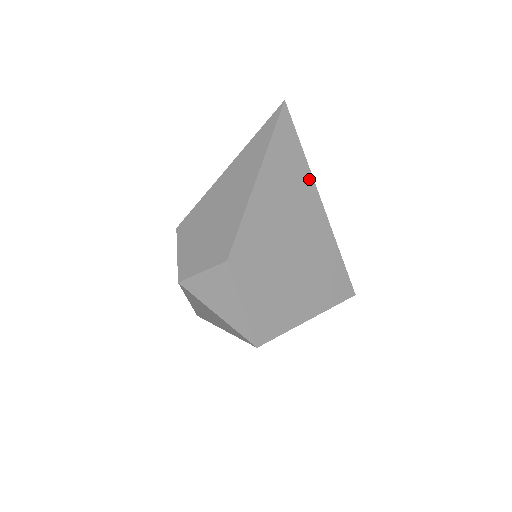
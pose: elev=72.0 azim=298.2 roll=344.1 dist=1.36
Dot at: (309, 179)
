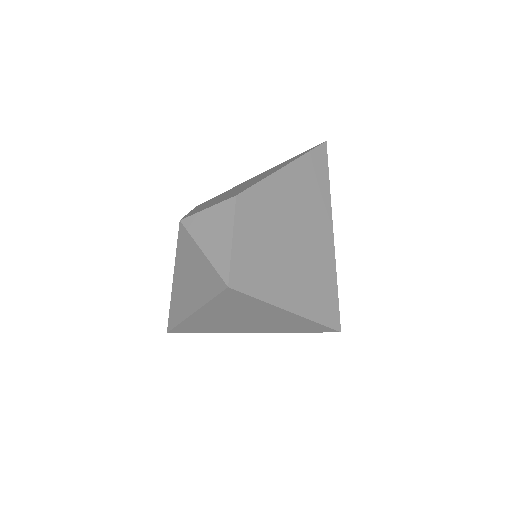
Dot at: (328, 203)
